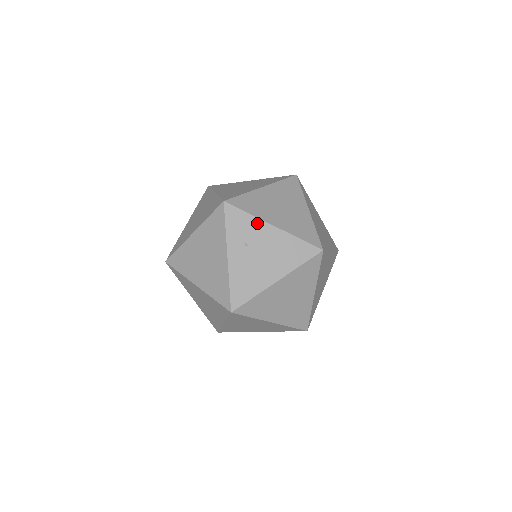
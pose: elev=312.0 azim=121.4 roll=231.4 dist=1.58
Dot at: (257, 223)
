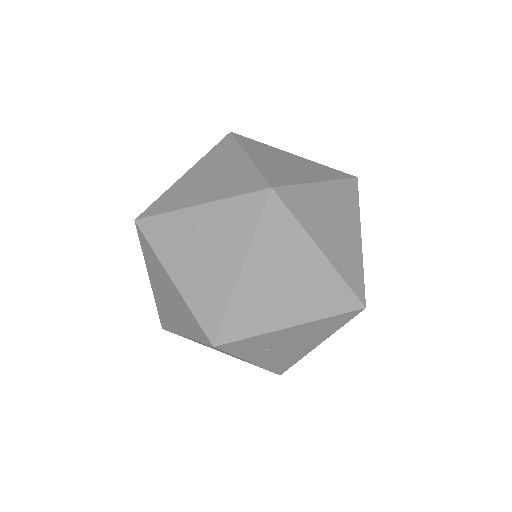
Dot at: (269, 336)
